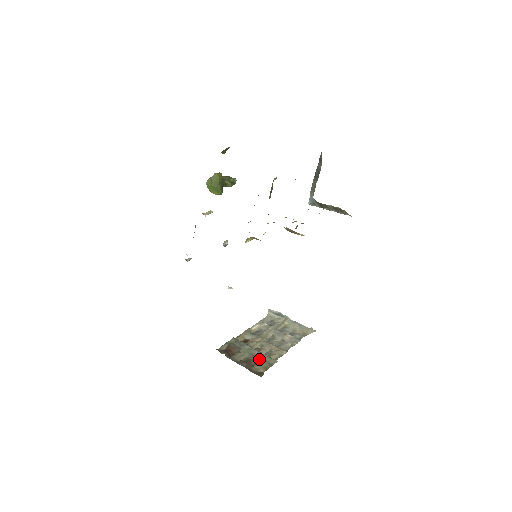
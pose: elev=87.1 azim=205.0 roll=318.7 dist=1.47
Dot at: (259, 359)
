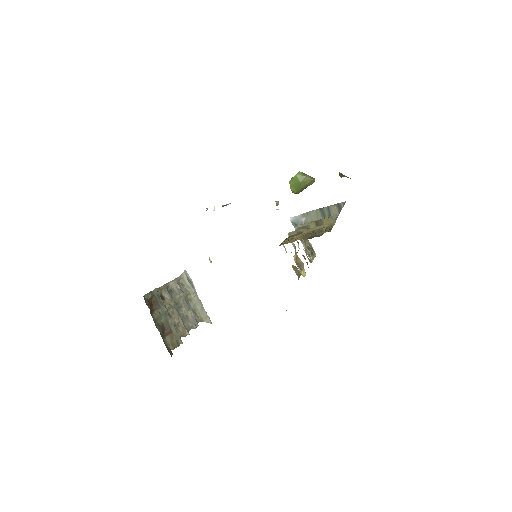
Dot at: (171, 331)
